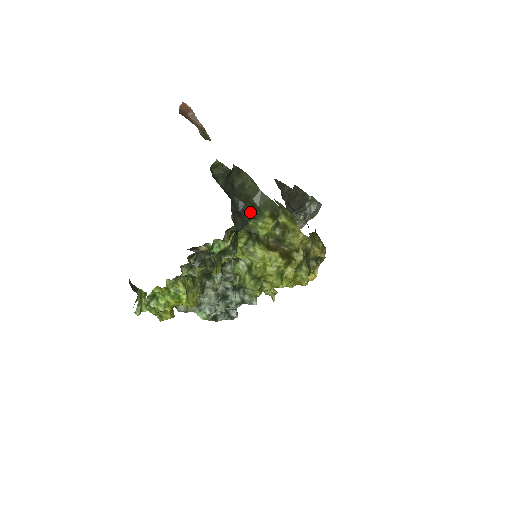
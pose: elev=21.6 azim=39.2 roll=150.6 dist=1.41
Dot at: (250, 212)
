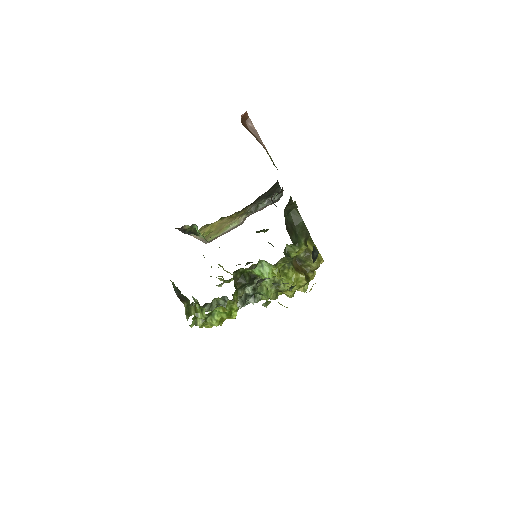
Dot at: (294, 240)
